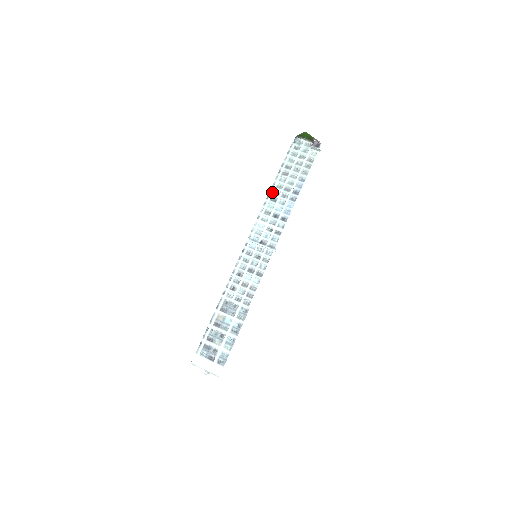
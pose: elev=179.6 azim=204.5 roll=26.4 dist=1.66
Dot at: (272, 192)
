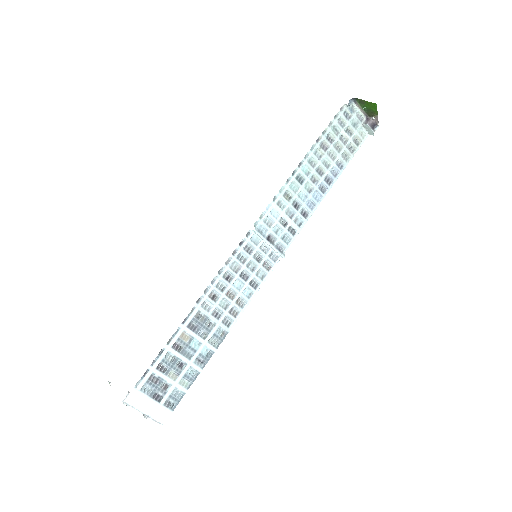
Dot at: (301, 167)
